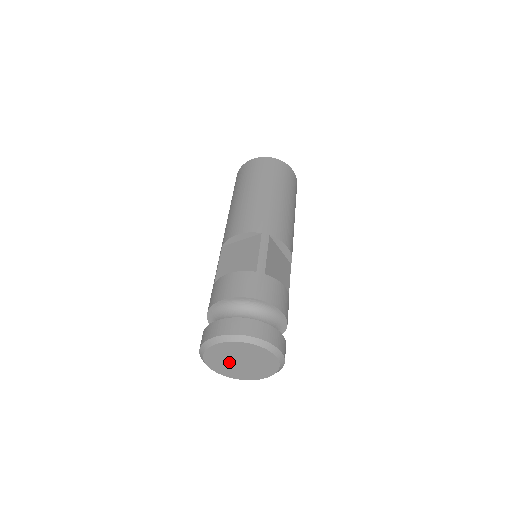
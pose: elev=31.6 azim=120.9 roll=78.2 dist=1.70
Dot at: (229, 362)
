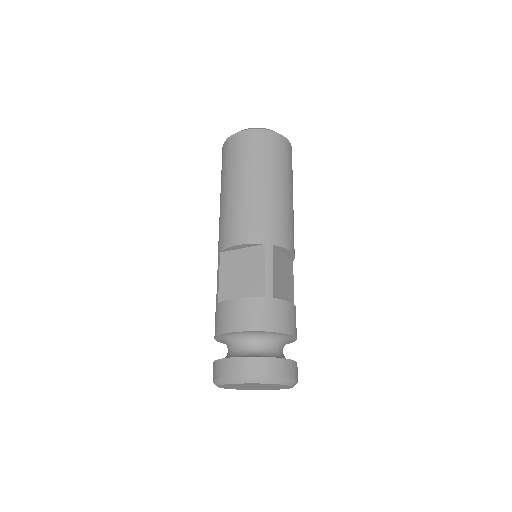
Dot at: (243, 387)
